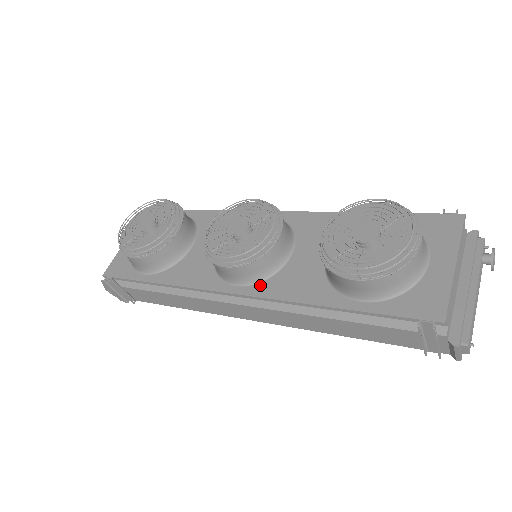
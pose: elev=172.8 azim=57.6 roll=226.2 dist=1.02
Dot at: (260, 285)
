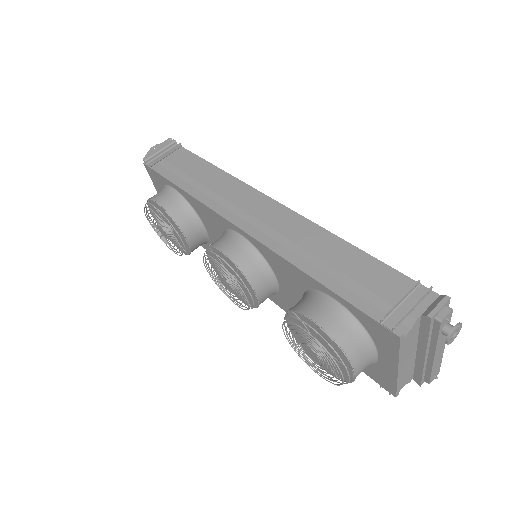
Dot at: (272, 297)
